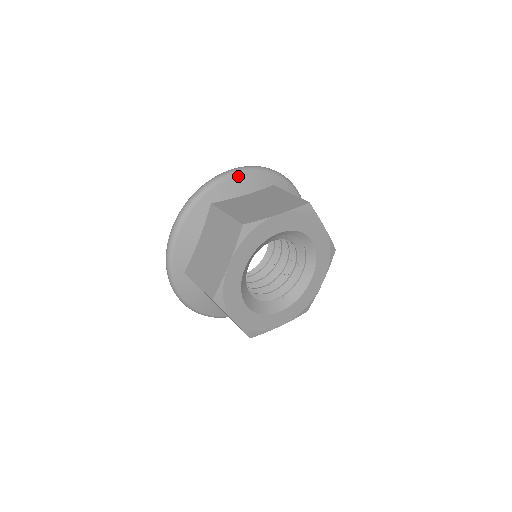
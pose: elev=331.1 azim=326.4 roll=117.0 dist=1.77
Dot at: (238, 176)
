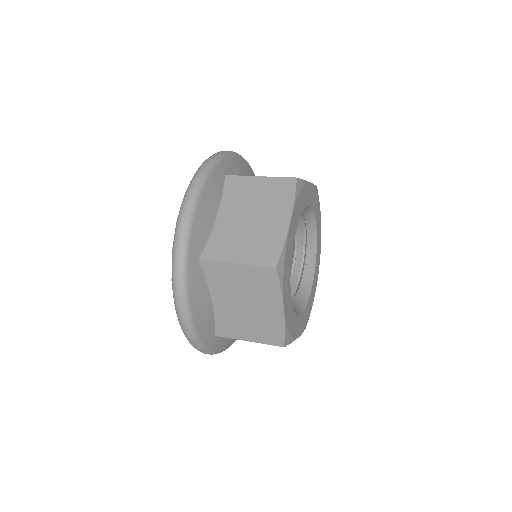
Dot at: (199, 205)
